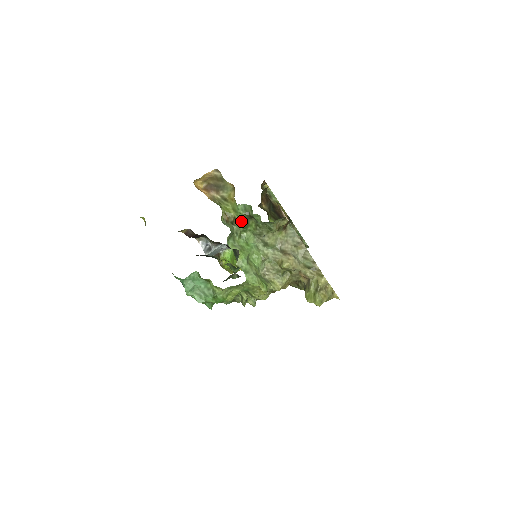
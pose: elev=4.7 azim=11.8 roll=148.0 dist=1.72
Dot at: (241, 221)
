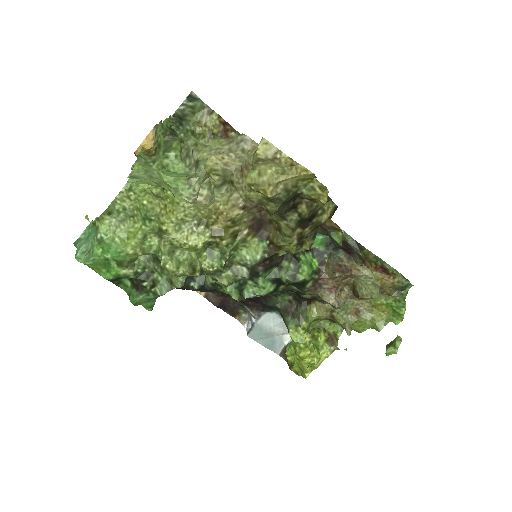
Dot at: (160, 145)
